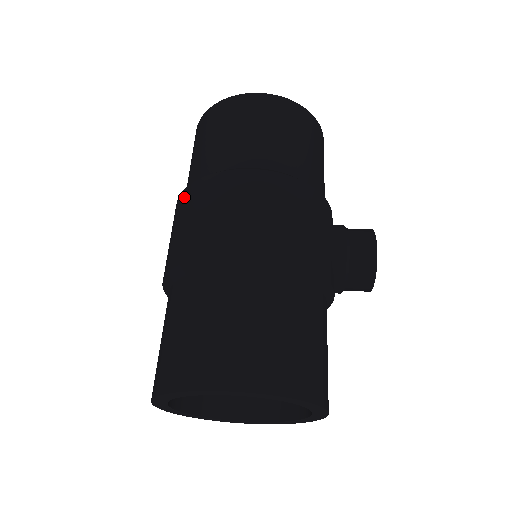
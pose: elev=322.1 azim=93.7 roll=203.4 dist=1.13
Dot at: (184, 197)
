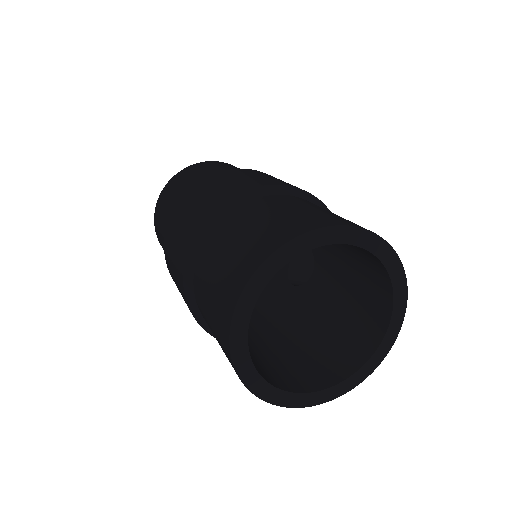
Dot at: (196, 188)
